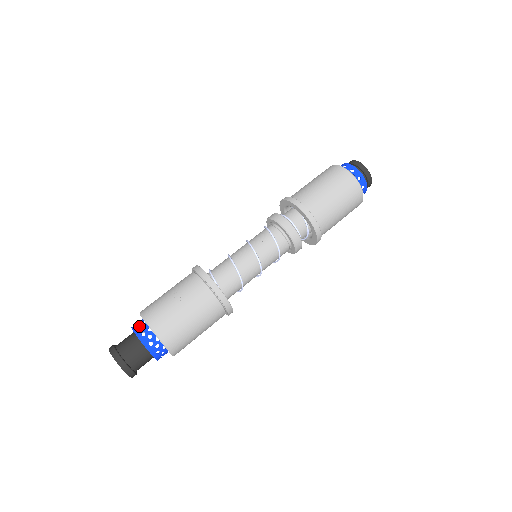
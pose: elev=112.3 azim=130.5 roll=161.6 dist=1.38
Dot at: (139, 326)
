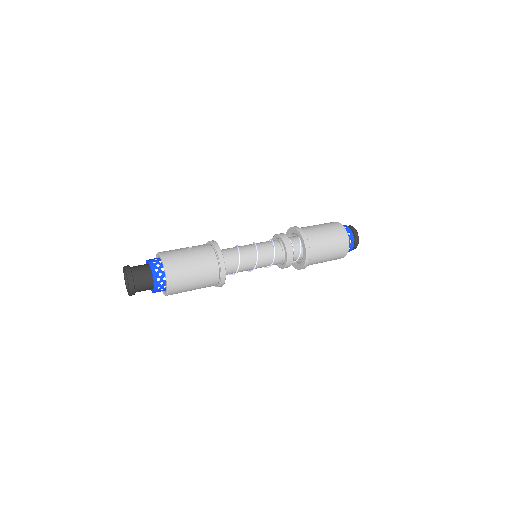
Dot at: (153, 259)
